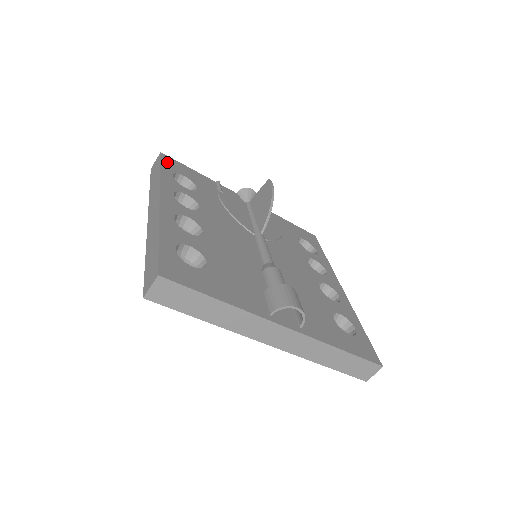
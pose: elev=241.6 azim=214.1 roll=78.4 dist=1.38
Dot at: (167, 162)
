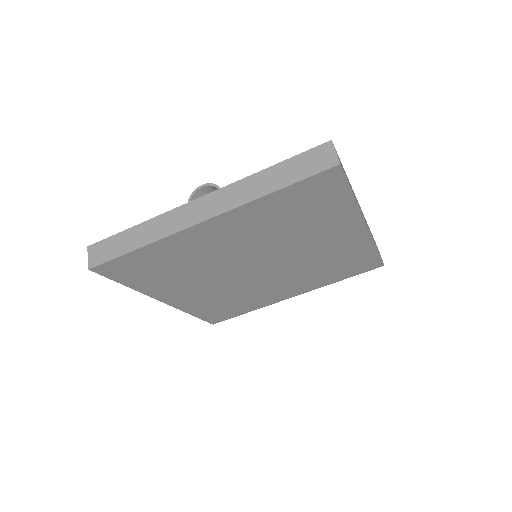
Dot at: occluded
